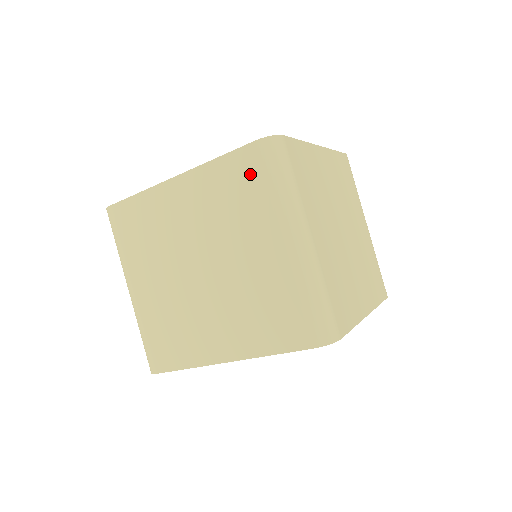
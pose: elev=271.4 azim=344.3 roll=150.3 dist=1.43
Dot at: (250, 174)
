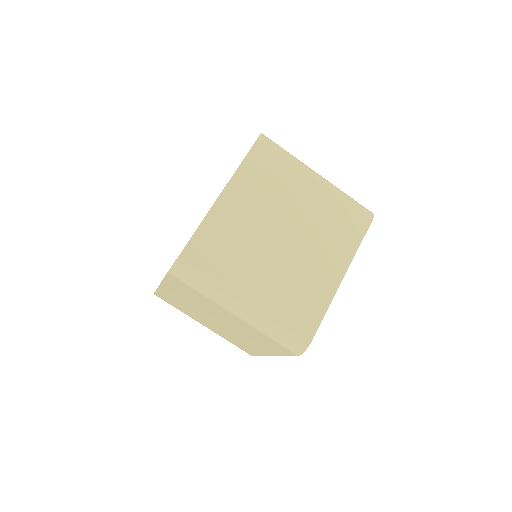
Dot at: (184, 287)
